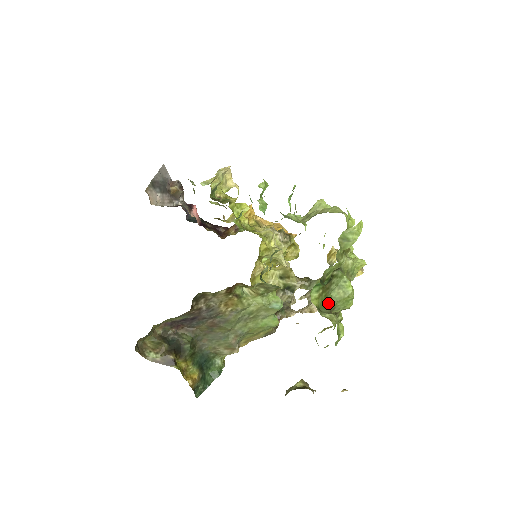
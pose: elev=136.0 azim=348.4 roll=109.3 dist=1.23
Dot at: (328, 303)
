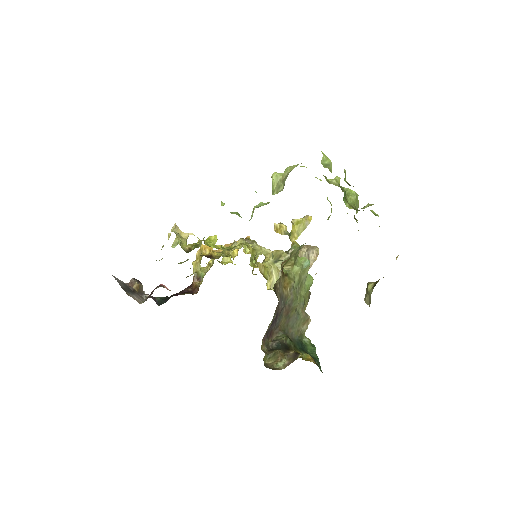
Dot at: (353, 208)
